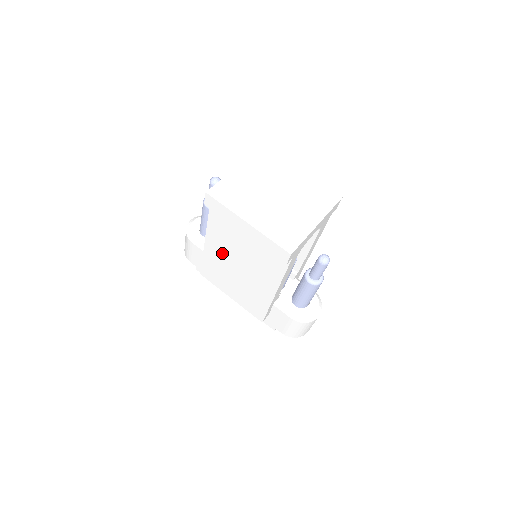
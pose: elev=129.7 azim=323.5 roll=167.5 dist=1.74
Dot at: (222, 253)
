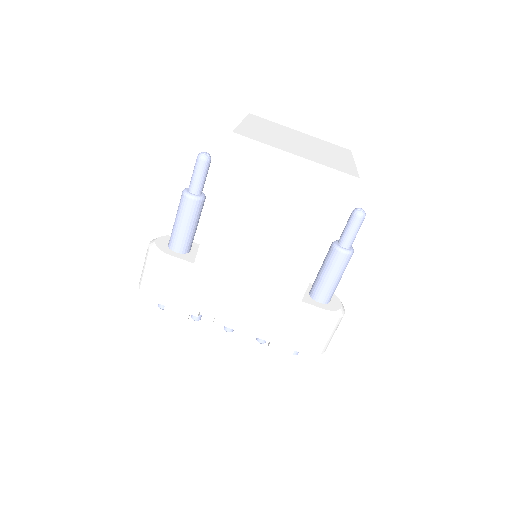
Dot at: (231, 244)
